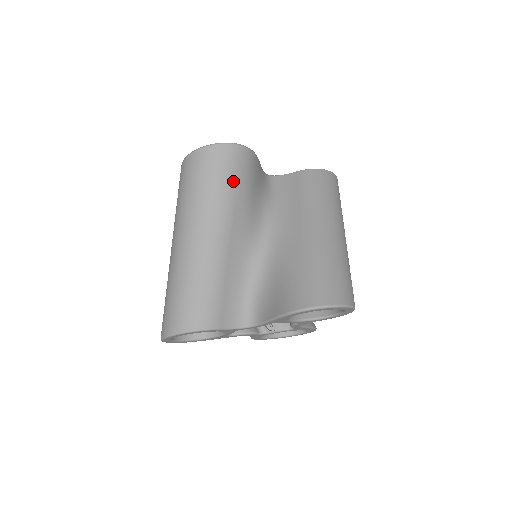
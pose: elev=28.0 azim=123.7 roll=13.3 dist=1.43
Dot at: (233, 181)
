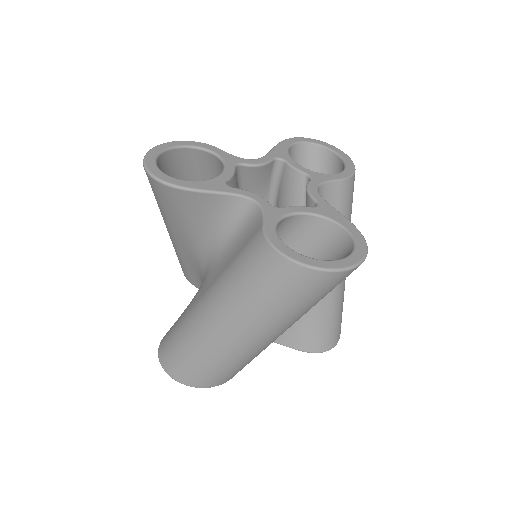
Dot at: occluded
